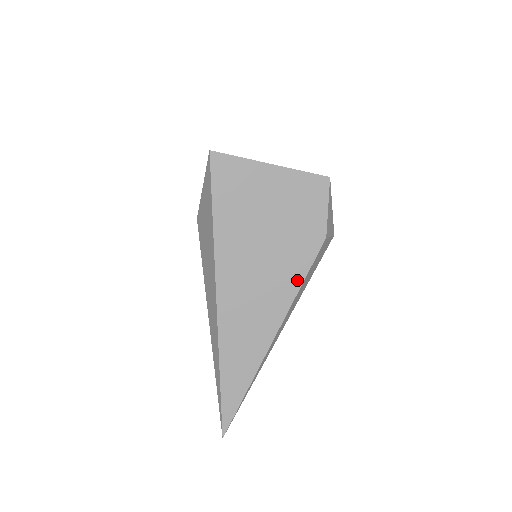
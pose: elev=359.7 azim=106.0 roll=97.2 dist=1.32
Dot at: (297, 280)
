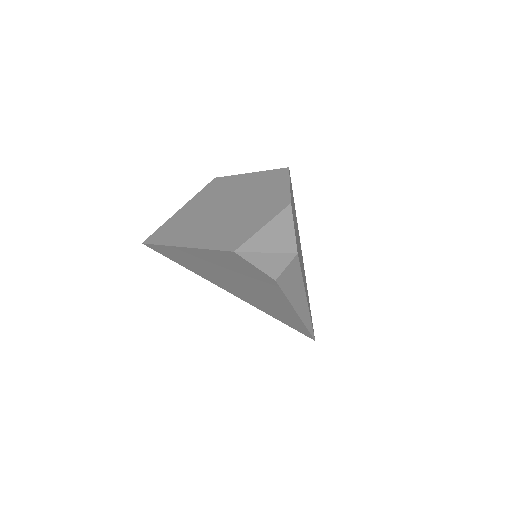
Dot at: (281, 297)
